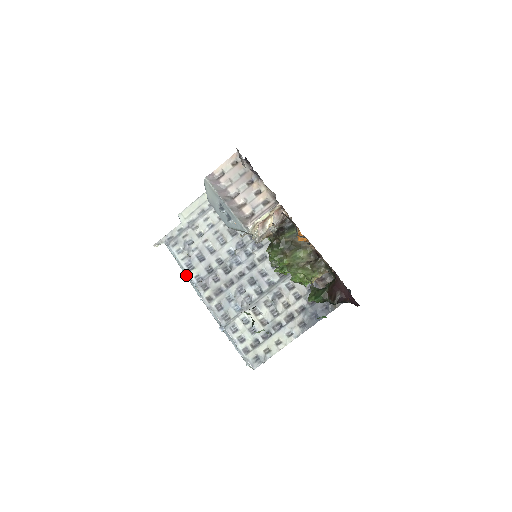
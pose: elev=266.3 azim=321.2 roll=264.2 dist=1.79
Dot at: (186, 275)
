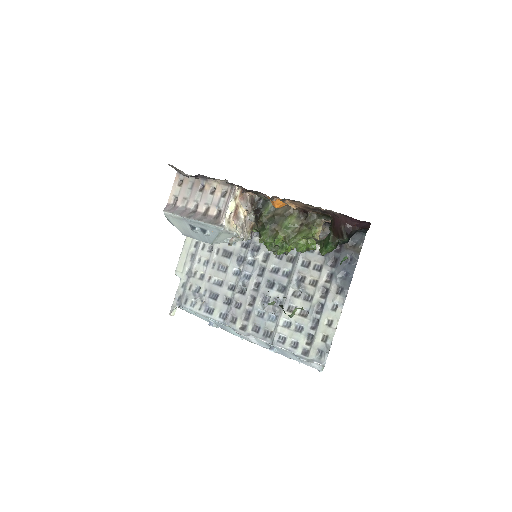
Dot at: (212, 322)
